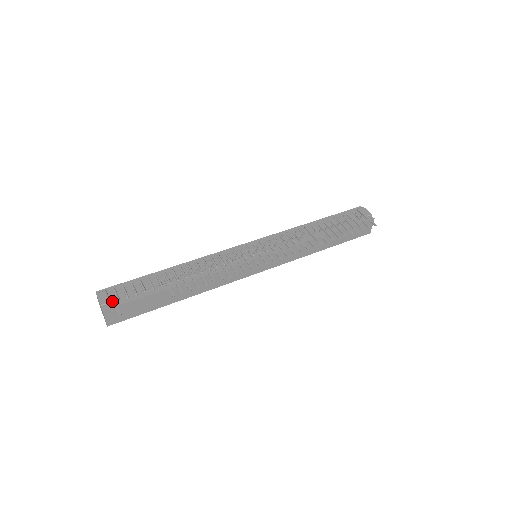
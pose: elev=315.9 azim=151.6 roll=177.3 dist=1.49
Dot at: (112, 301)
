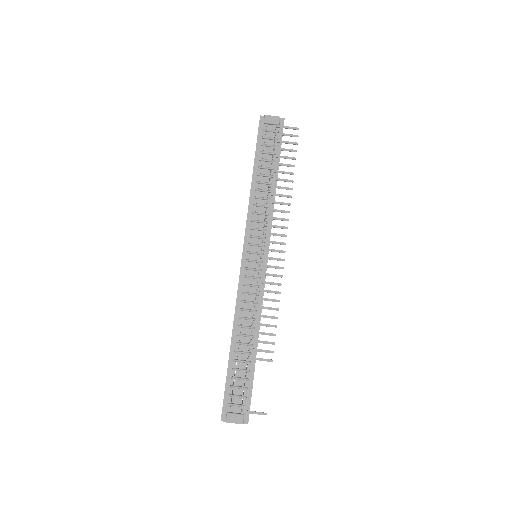
Dot at: (241, 412)
